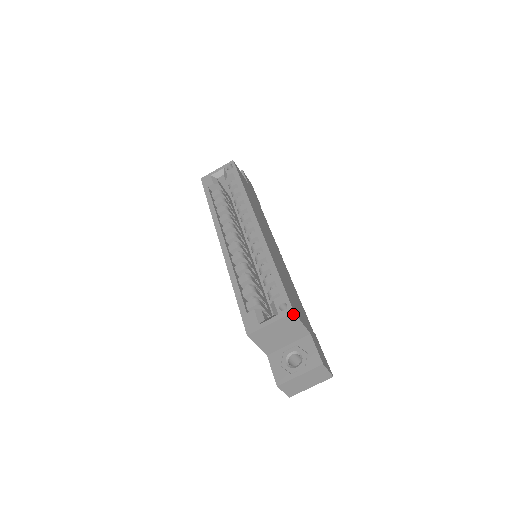
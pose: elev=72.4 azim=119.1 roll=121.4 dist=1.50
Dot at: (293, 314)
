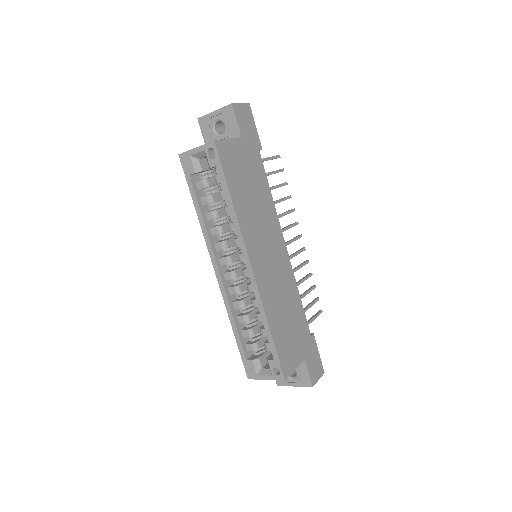
Dot at: (285, 379)
